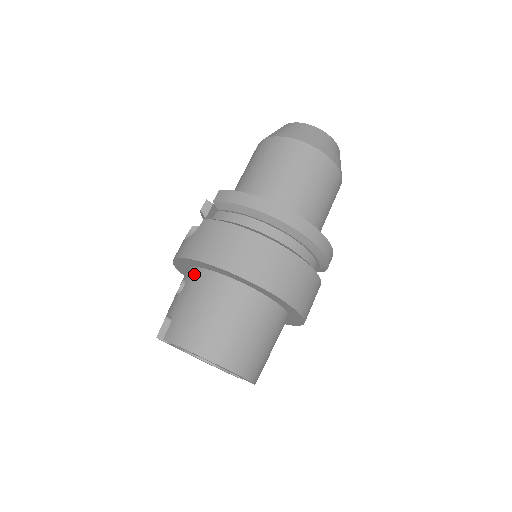
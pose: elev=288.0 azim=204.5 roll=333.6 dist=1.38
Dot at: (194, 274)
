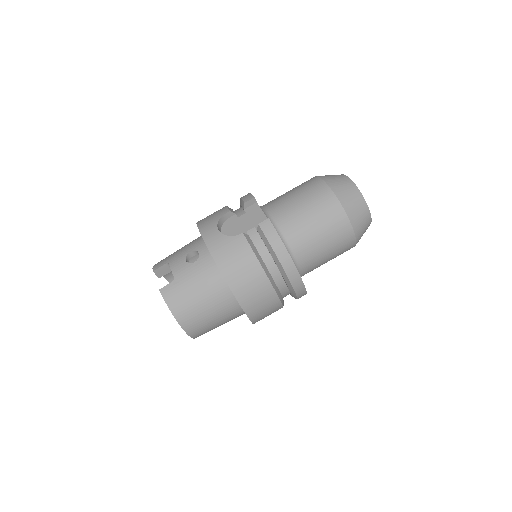
Dot at: (208, 262)
